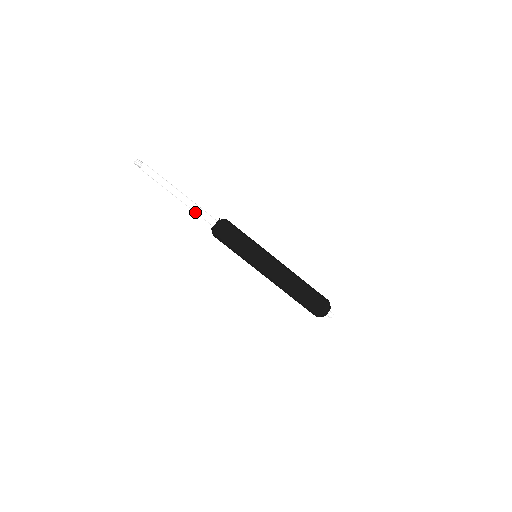
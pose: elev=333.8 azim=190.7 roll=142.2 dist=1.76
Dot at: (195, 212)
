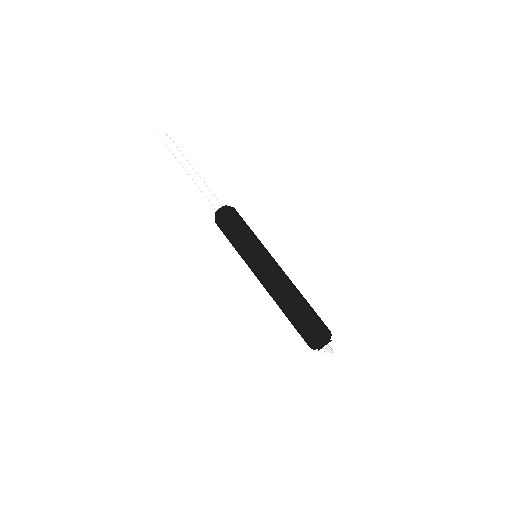
Dot at: occluded
